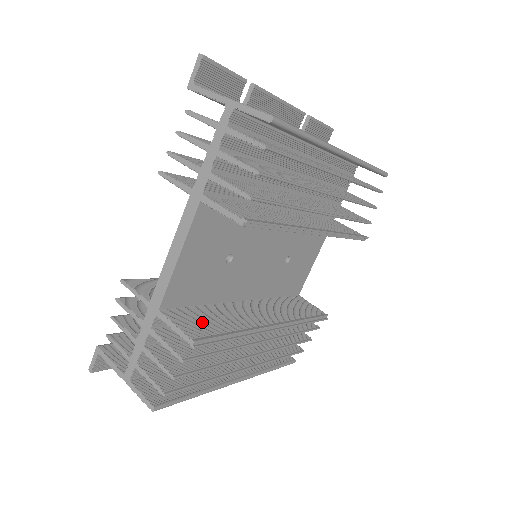
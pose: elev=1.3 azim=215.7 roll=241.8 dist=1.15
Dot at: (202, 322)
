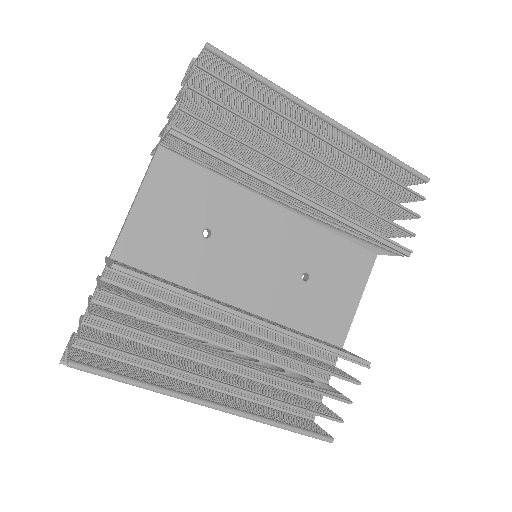
Dot at: (149, 275)
